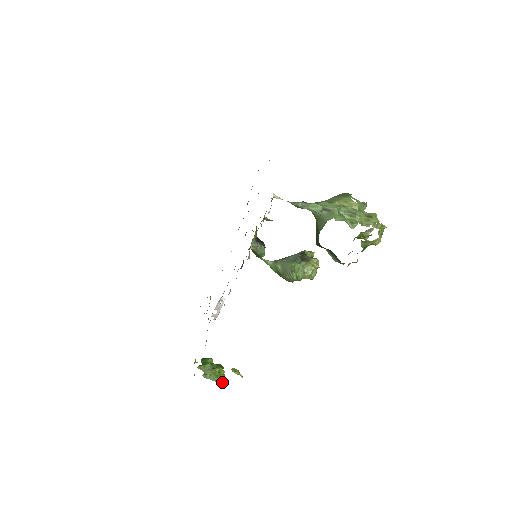
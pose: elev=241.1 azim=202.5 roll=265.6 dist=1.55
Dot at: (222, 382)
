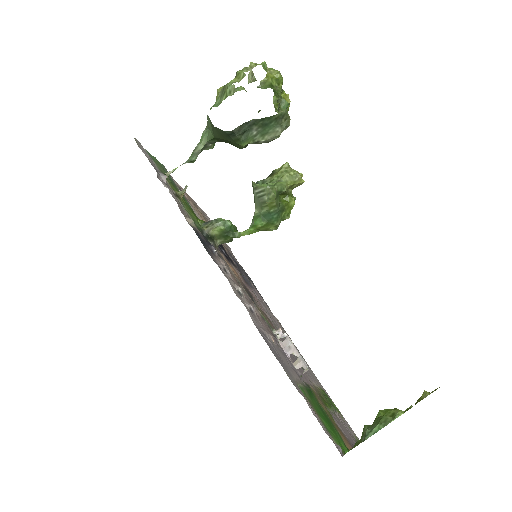
Dot at: (397, 414)
